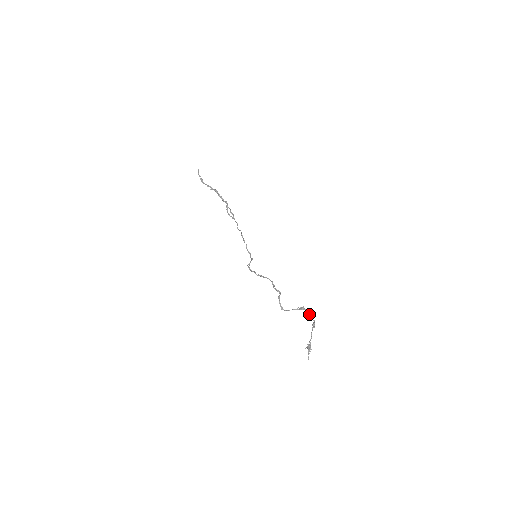
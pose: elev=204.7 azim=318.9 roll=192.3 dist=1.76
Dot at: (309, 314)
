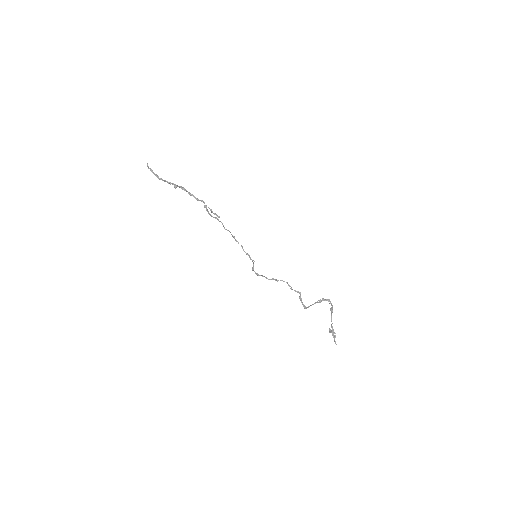
Dot at: occluded
